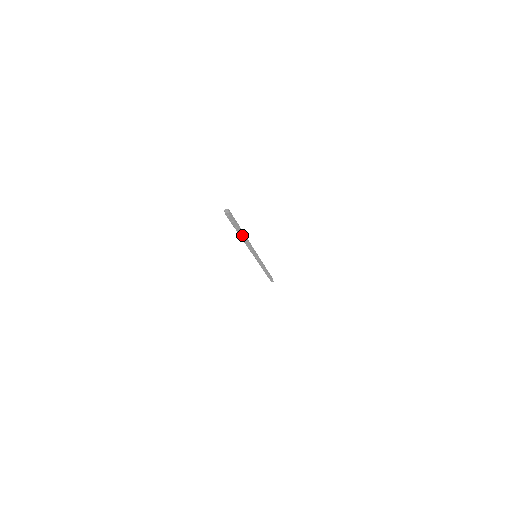
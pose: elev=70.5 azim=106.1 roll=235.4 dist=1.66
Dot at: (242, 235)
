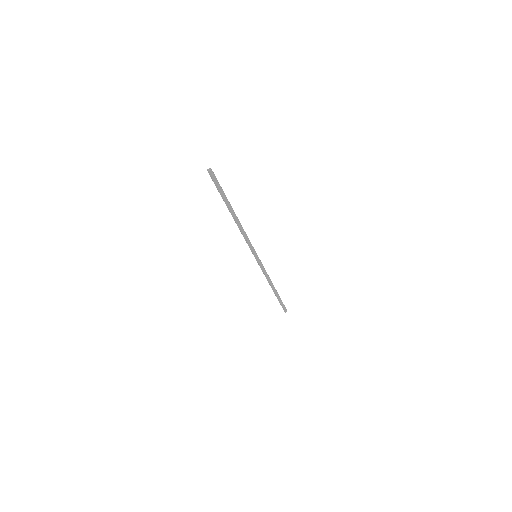
Dot at: (233, 212)
